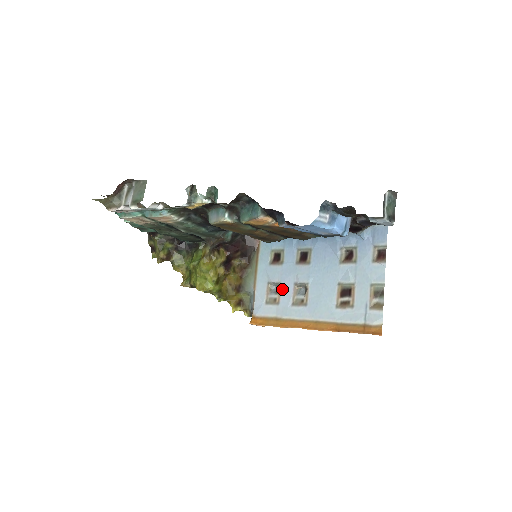
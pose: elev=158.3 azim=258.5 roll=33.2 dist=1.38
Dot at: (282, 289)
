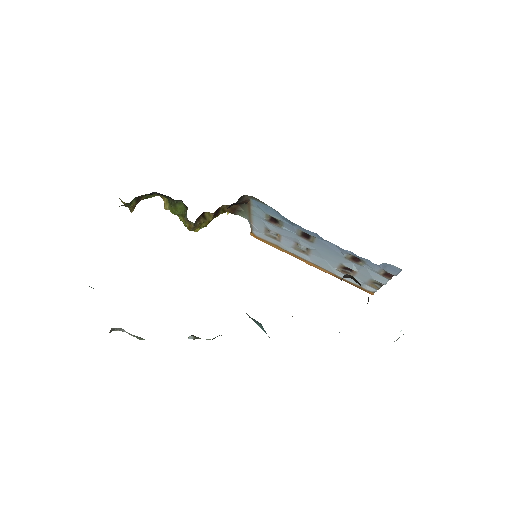
Dot at: (282, 238)
